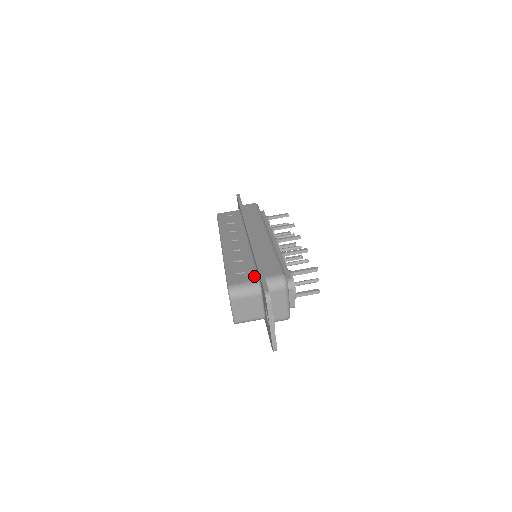
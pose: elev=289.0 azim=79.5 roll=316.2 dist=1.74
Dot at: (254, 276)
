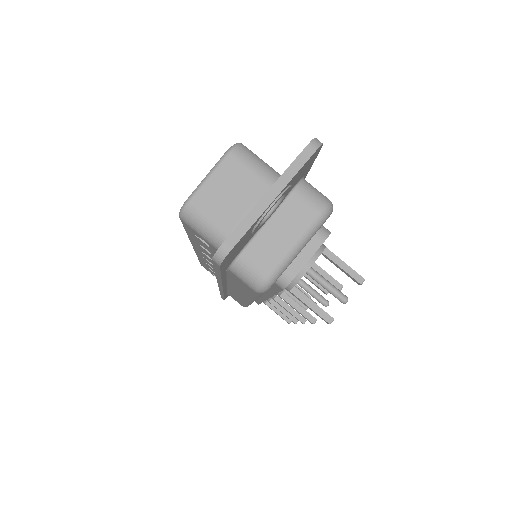
Dot at: occluded
